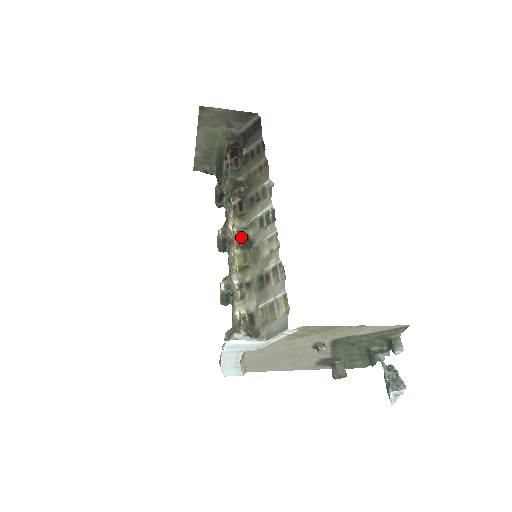
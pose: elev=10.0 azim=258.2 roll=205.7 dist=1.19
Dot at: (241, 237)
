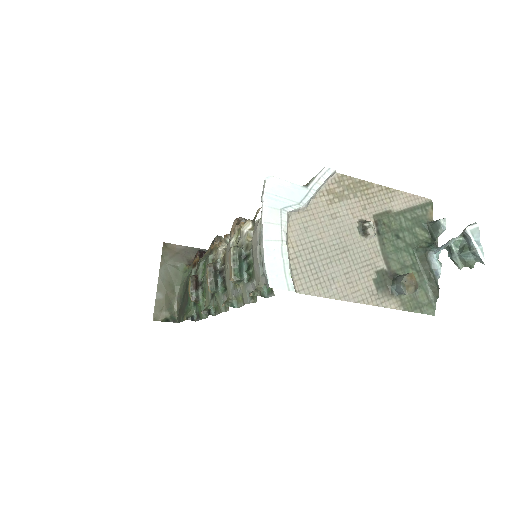
Dot at: (239, 217)
